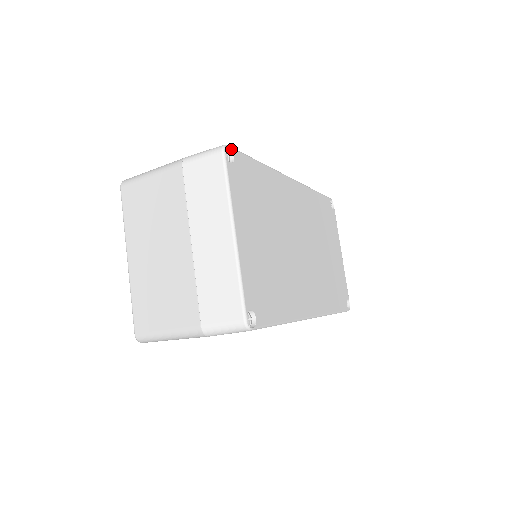
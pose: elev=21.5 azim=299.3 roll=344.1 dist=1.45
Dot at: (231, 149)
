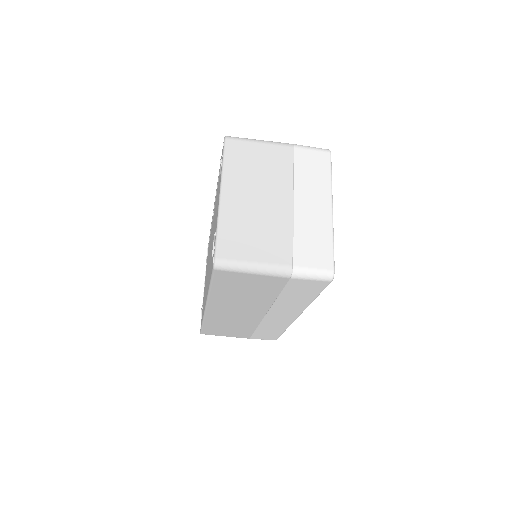
Dot at: occluded
